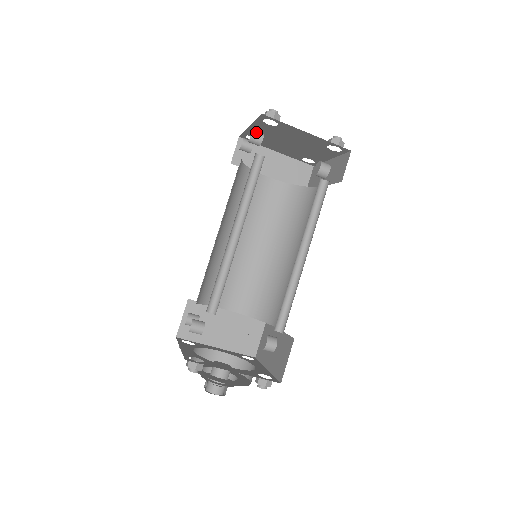
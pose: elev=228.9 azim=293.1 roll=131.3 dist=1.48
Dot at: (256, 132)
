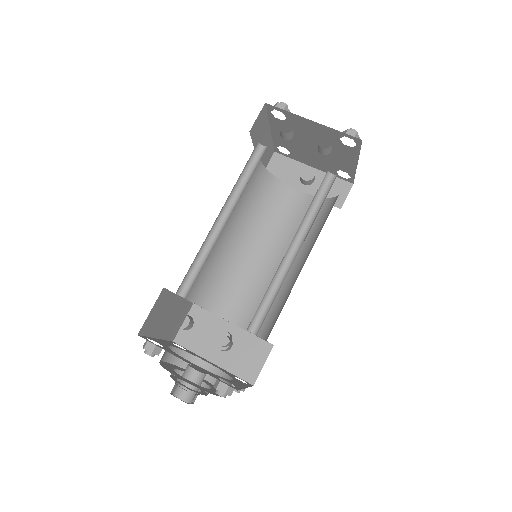
Dot at: (332, 143)
